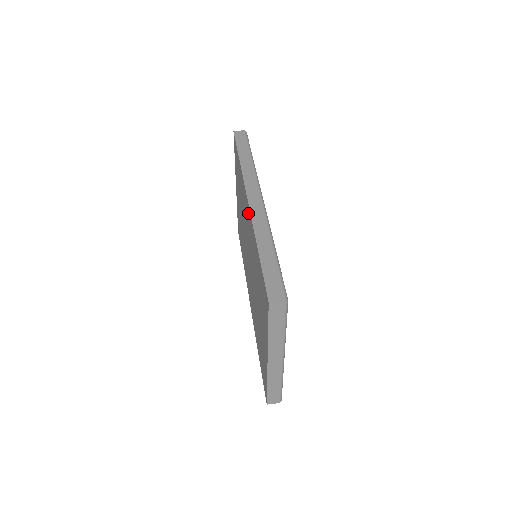
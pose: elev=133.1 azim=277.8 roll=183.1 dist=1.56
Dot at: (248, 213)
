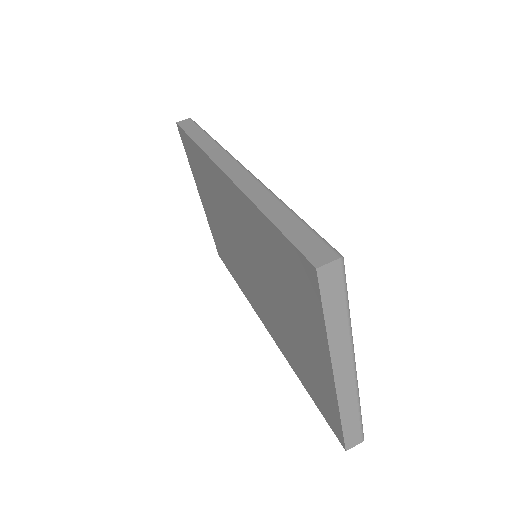
Dot at: (230, 191)
